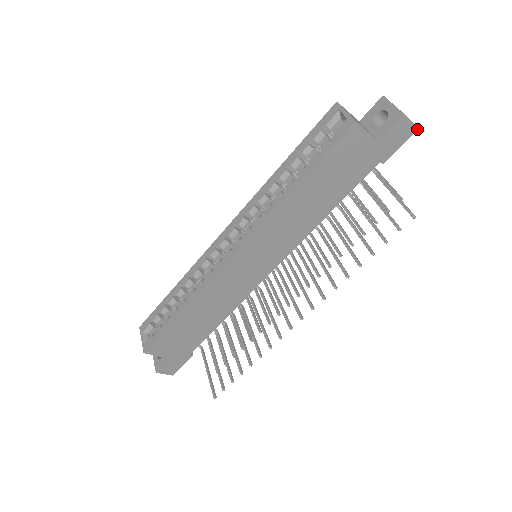
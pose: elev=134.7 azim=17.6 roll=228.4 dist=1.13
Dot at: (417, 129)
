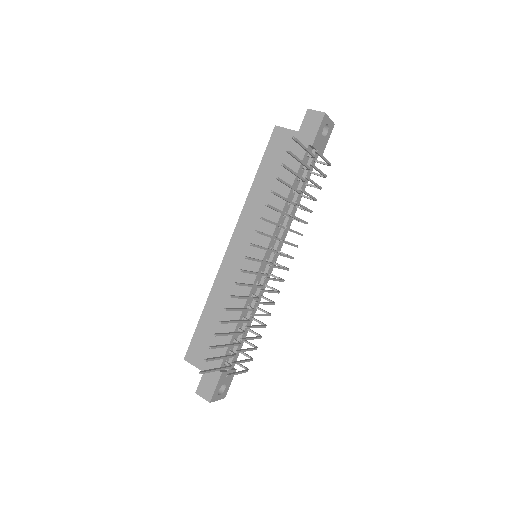
Dot at: (324, 114)
